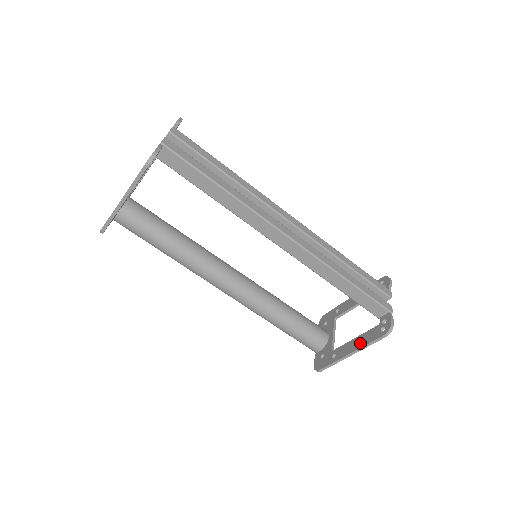
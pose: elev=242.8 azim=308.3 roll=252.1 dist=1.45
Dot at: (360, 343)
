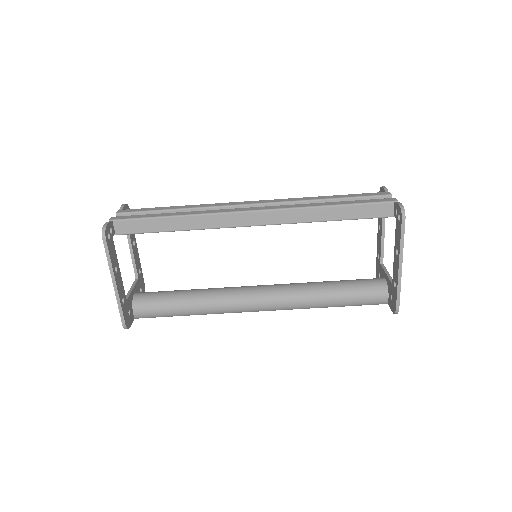
Dot at: (397, 249)
